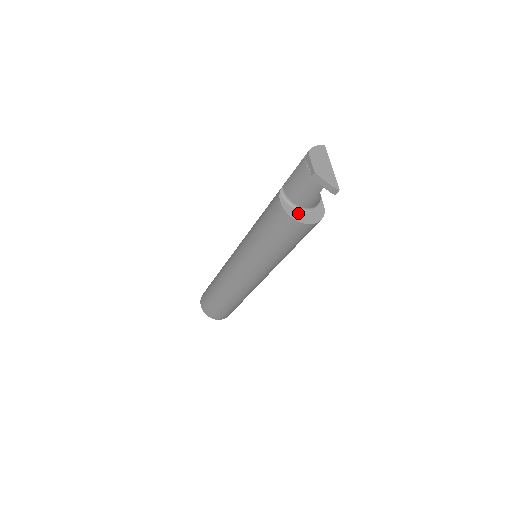
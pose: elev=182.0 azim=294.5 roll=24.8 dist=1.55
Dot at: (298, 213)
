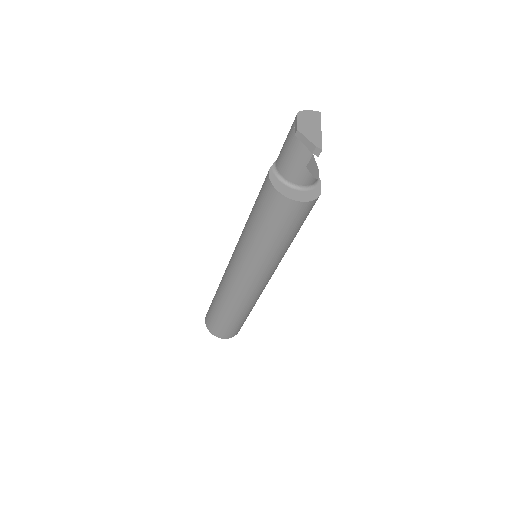
Dot at: (286, 188)
